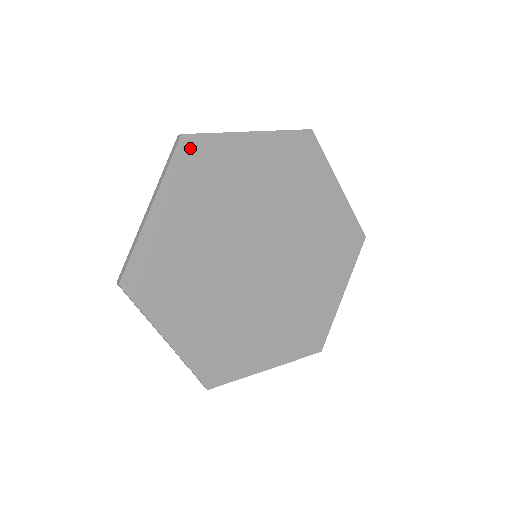
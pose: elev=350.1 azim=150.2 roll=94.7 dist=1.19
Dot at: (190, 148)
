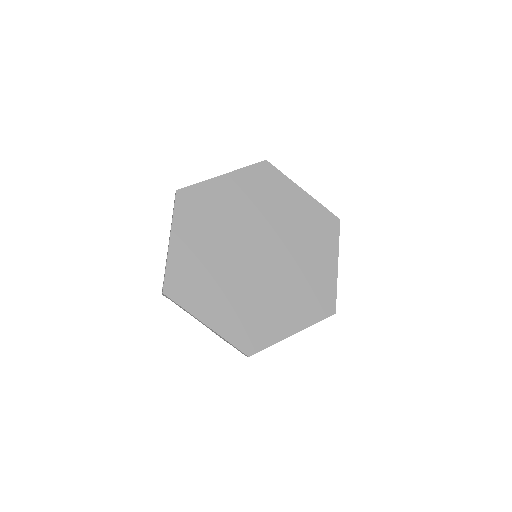
Dot at: (265, 169)
